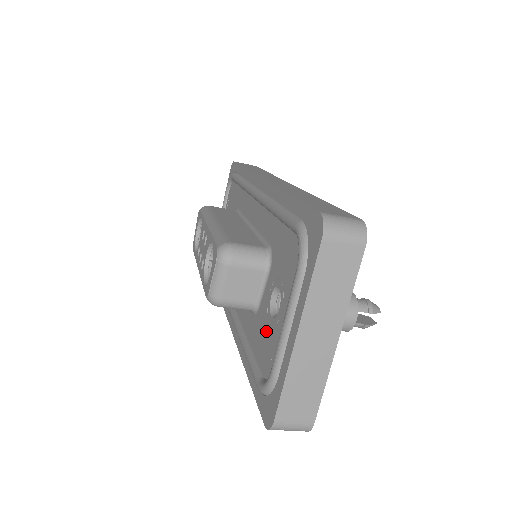
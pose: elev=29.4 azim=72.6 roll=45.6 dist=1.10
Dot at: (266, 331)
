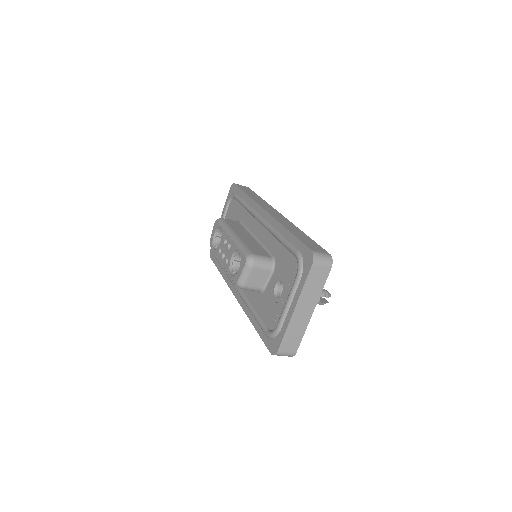
Dot at: (271, 304)
